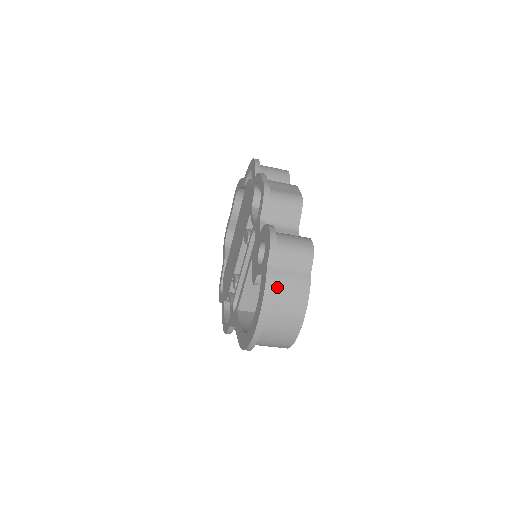
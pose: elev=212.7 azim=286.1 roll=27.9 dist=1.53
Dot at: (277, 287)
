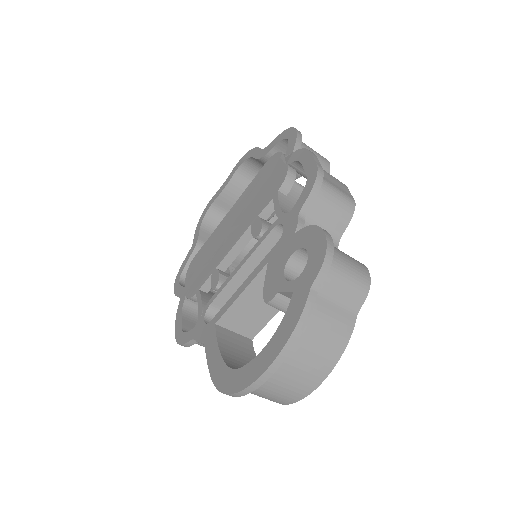
Dot at: (311, 323)
